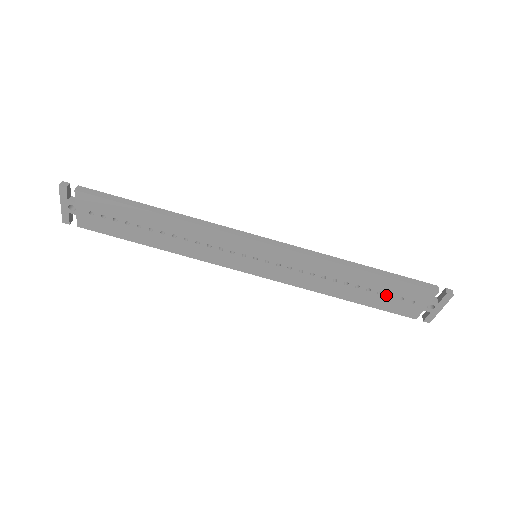
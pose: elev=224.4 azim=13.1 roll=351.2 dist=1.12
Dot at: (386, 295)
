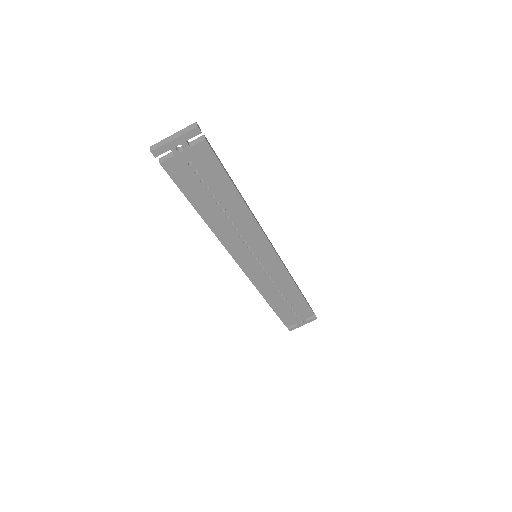
Dot at: (291, 309)
